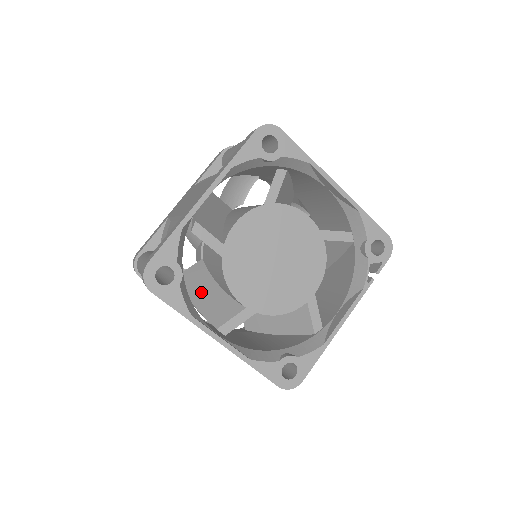
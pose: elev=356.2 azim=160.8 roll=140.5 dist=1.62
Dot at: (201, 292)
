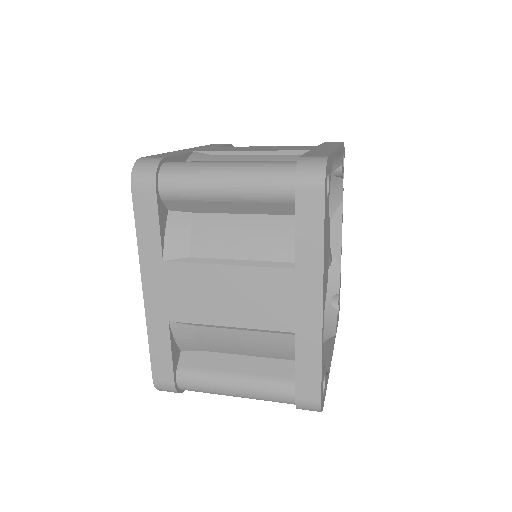
Dot at: occluded
